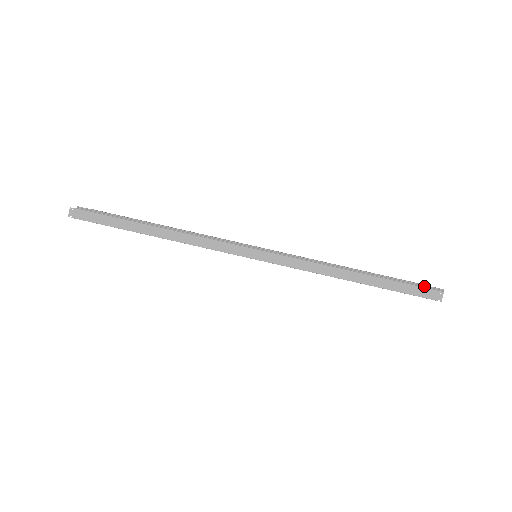
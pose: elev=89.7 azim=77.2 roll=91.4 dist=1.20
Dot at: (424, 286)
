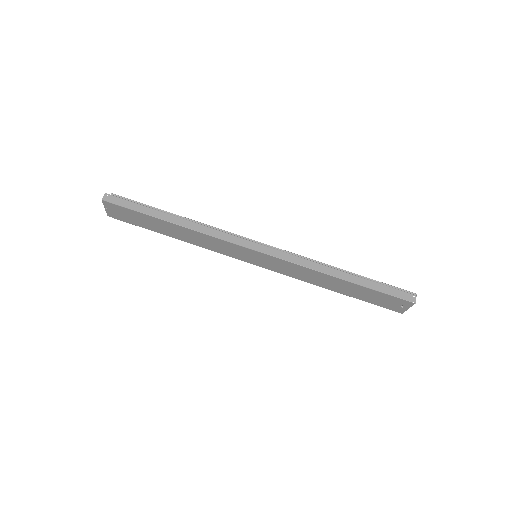
Dot at: (400, 289)
